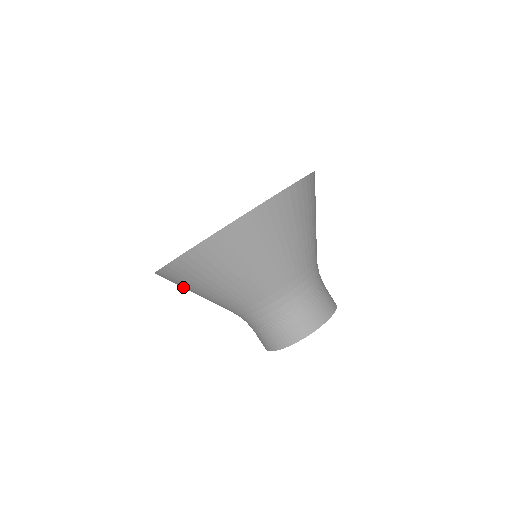
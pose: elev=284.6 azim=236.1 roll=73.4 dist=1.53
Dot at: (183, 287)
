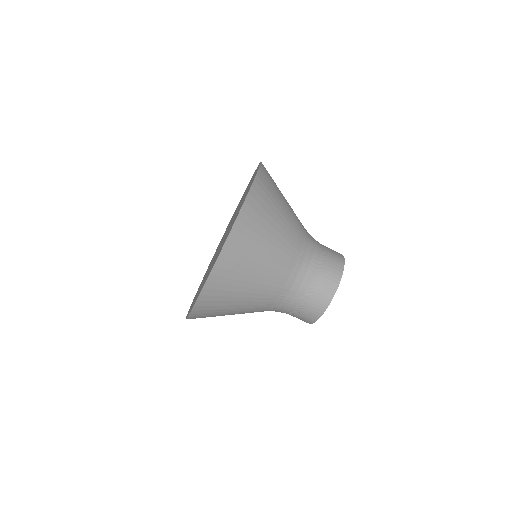
Dot at: occluded
